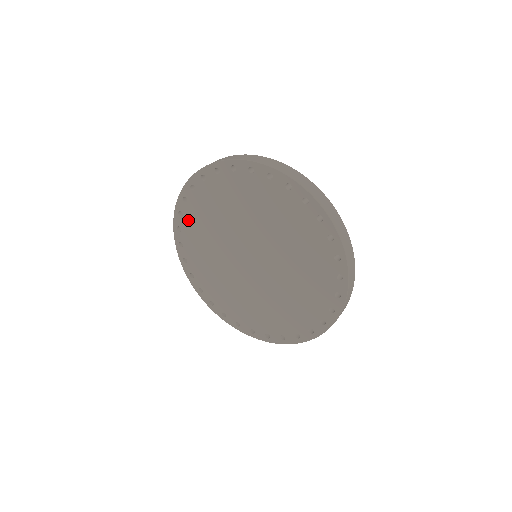
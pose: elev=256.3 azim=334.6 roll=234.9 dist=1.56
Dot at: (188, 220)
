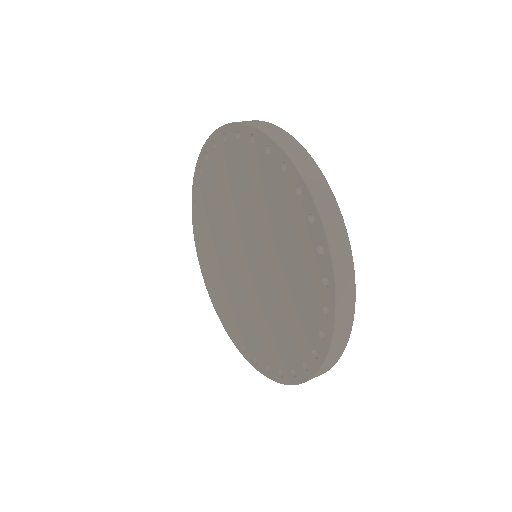
Dot at: (201, 229)
